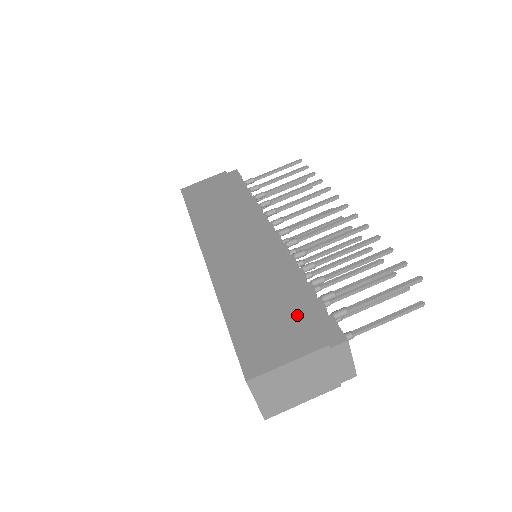
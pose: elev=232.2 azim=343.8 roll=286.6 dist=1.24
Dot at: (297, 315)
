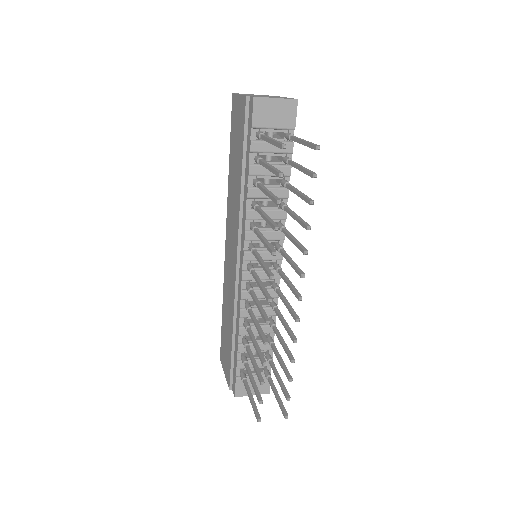
Dot at: (229, 358)
